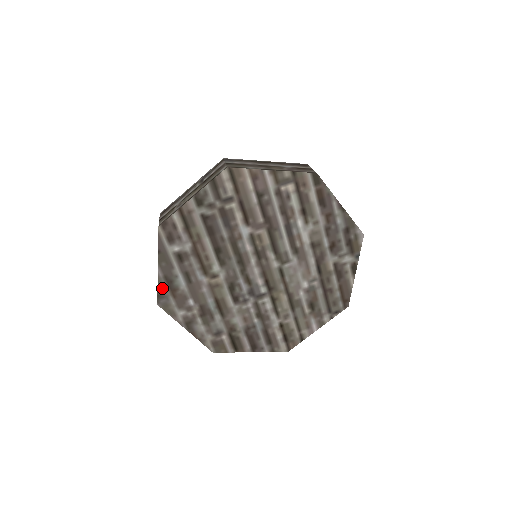
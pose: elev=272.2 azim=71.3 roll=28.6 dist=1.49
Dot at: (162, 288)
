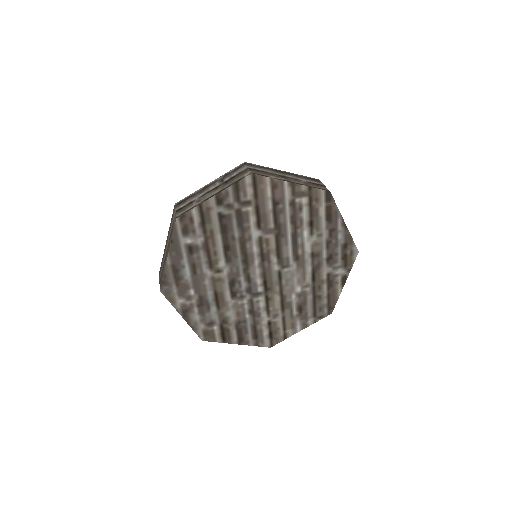
Dot at: (167, 276)
